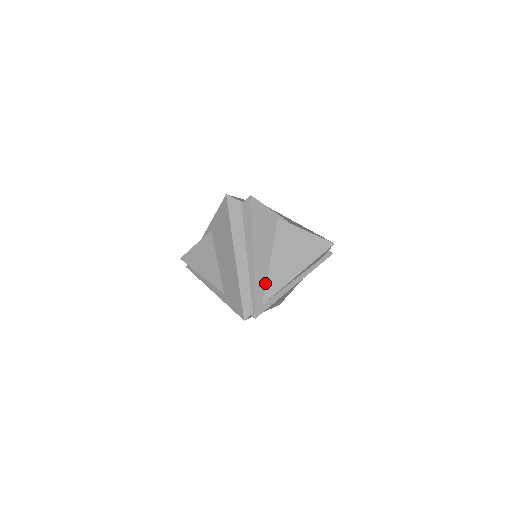
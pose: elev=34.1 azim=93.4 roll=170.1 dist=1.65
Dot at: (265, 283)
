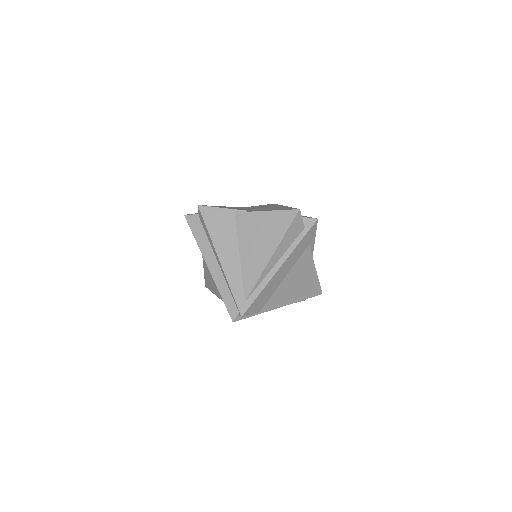
Dot at: (241, 279)
